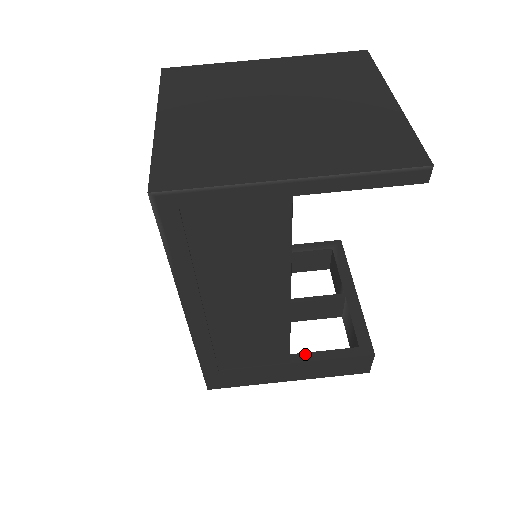
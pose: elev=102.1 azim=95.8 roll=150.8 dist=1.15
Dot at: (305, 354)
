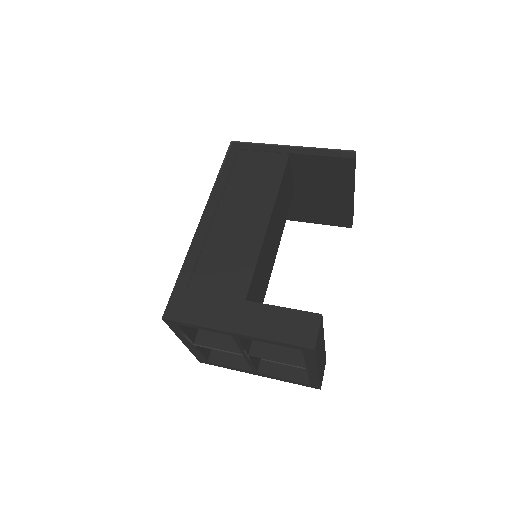
Dot at: occluded
